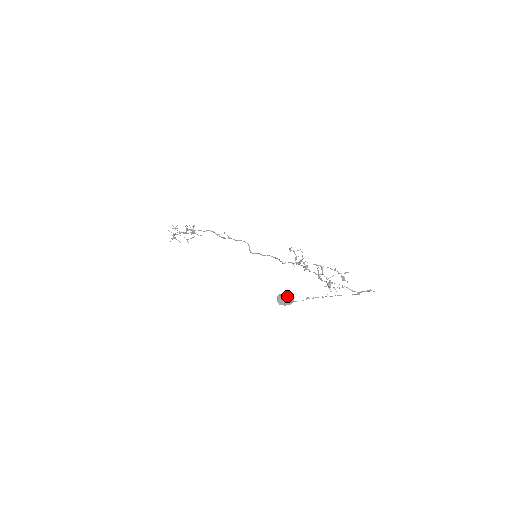
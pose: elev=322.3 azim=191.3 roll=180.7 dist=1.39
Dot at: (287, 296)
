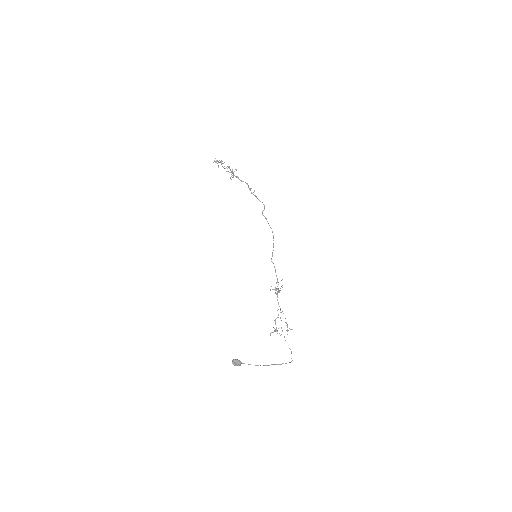
Dot at: (239, 364)
